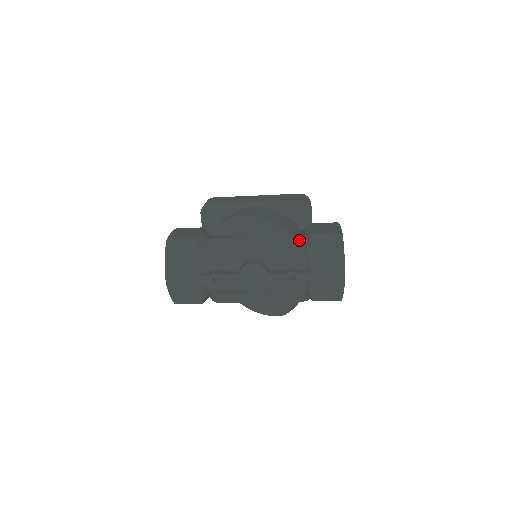
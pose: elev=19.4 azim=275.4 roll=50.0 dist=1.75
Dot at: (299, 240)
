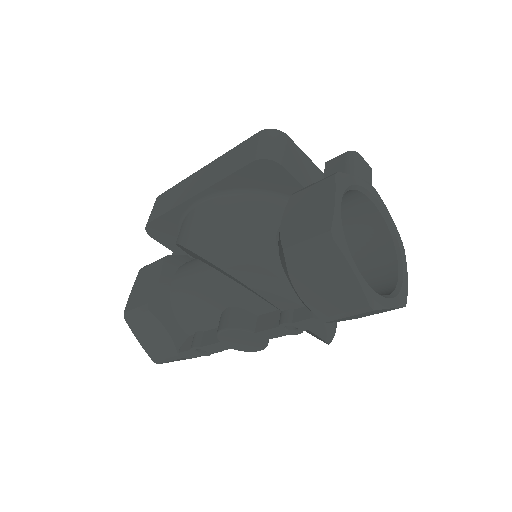
Dot at: (271, 261)
